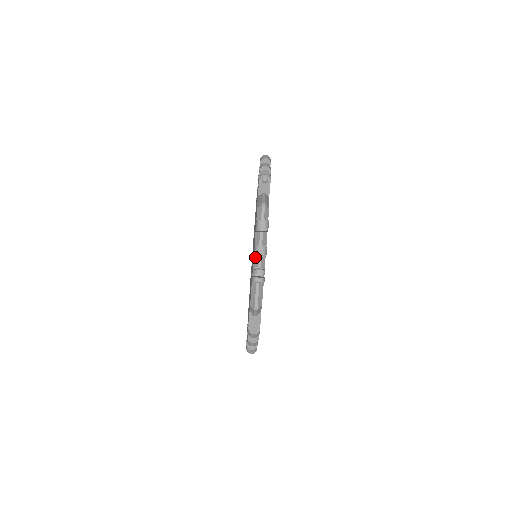
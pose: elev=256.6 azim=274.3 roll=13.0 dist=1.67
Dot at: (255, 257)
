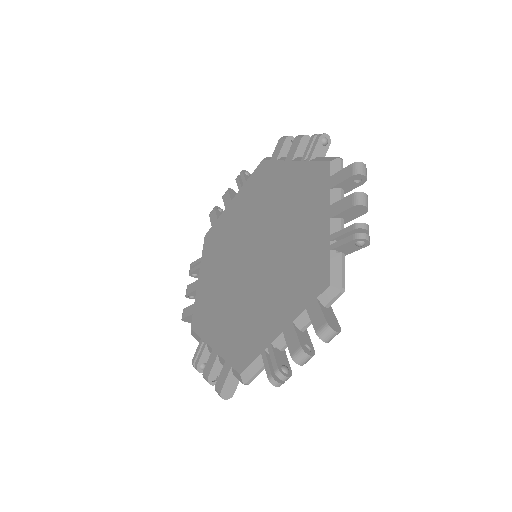
Dot at: (212, 352)
